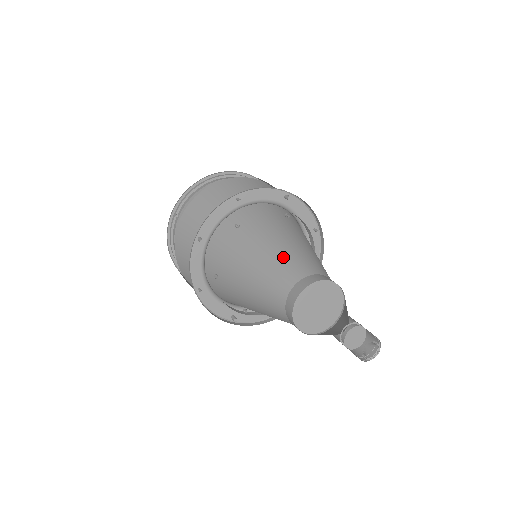
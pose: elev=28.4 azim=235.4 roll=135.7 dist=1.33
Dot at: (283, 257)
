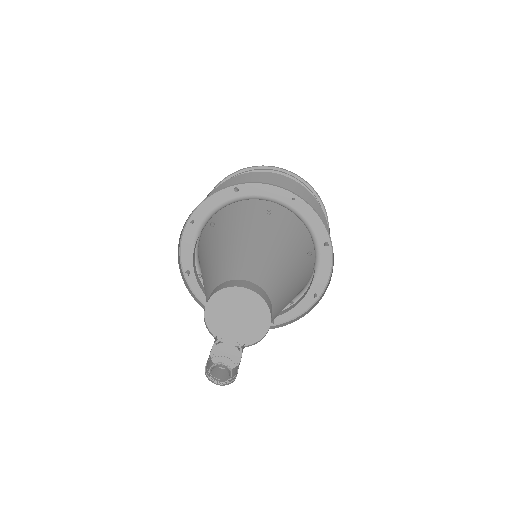
Dot at: (265, 259)
